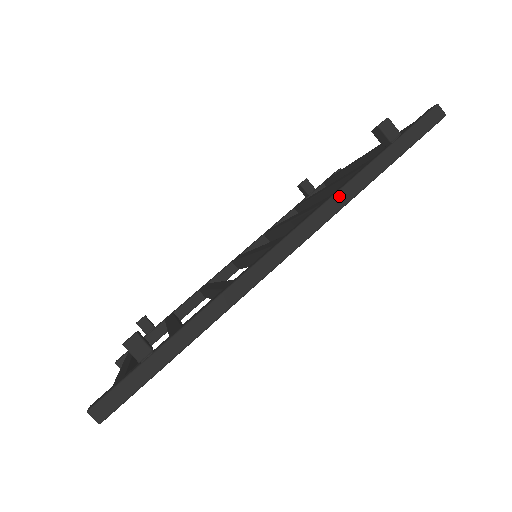
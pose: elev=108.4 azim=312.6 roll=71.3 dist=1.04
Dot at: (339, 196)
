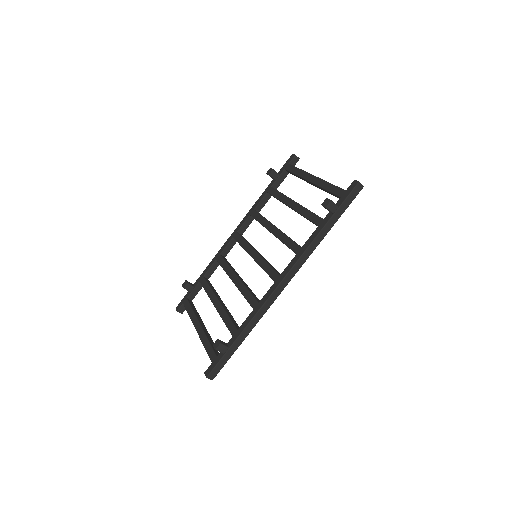
Dot at: (307, 252)
